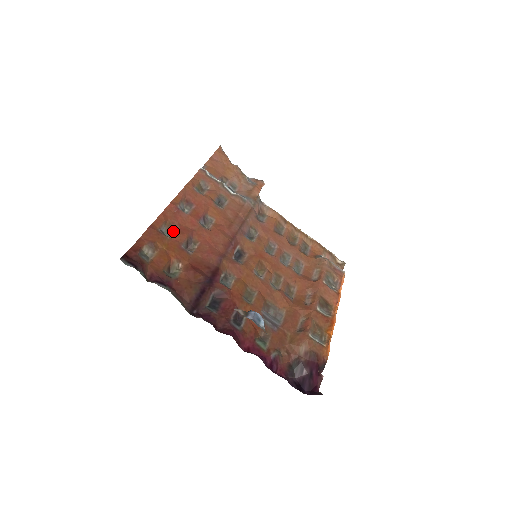
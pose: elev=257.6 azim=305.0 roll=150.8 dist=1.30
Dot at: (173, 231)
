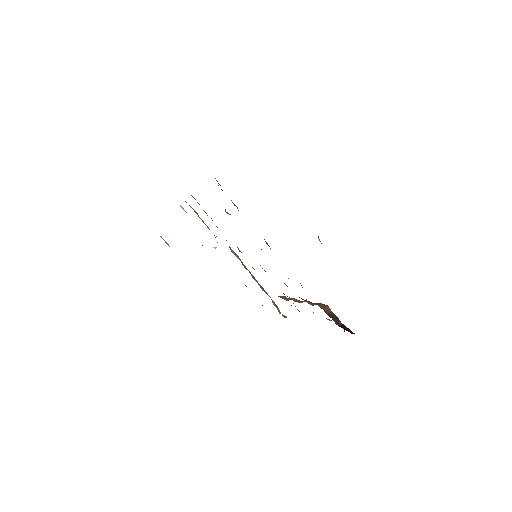
Dot at: occluded
